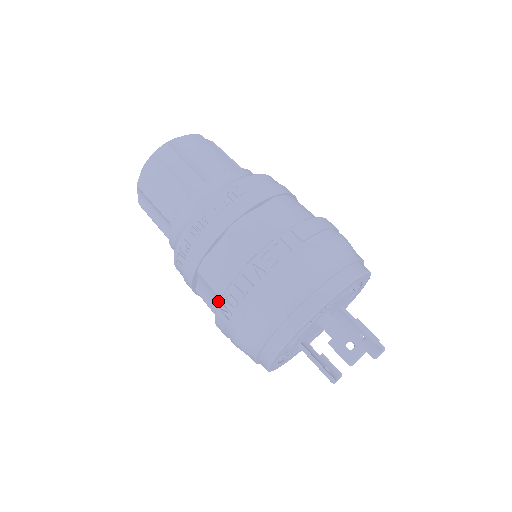
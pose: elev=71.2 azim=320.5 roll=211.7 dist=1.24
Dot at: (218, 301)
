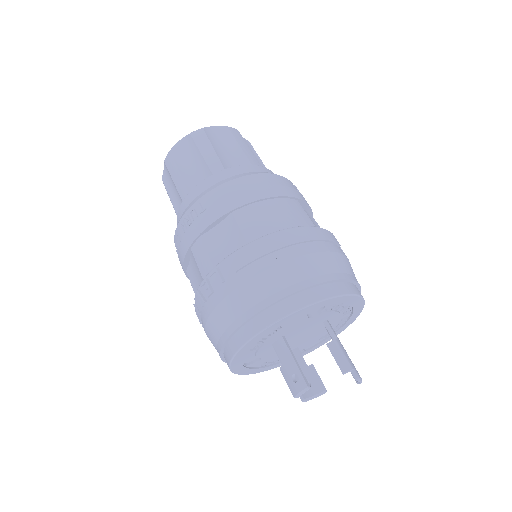
Dot at: occluded
